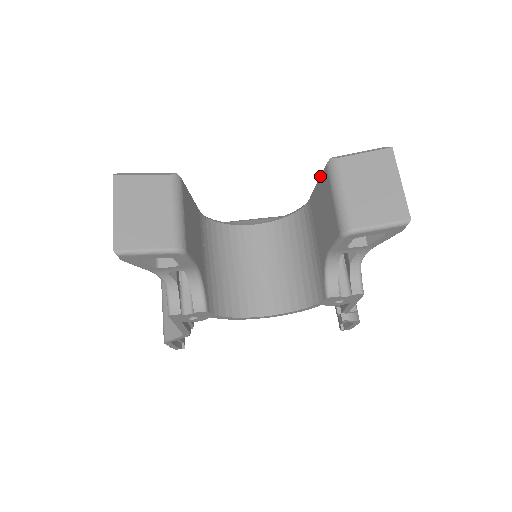
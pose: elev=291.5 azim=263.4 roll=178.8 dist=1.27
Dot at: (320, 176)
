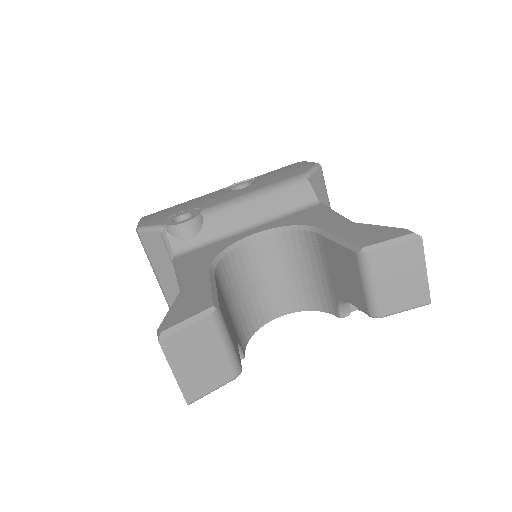
Dot at: (343, 246)
